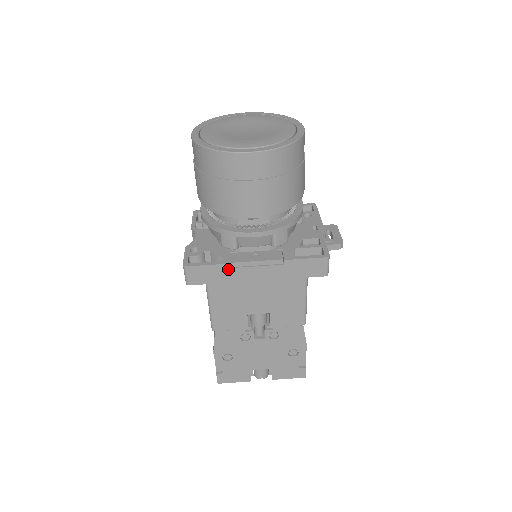
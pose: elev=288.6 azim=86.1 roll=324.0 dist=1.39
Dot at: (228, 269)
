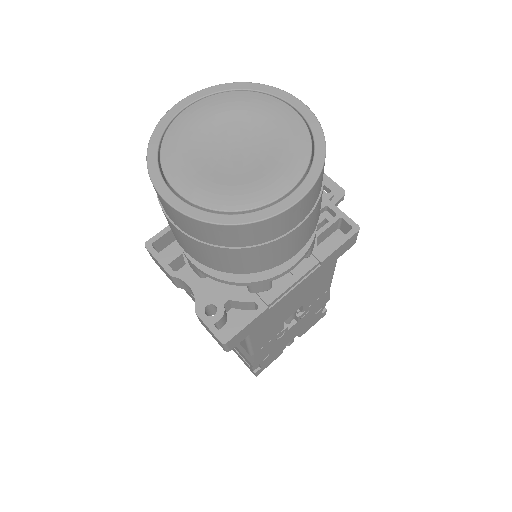
Dot at: (268, 310)
